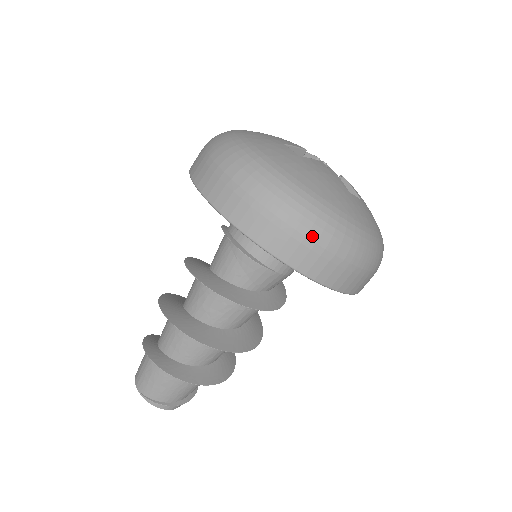
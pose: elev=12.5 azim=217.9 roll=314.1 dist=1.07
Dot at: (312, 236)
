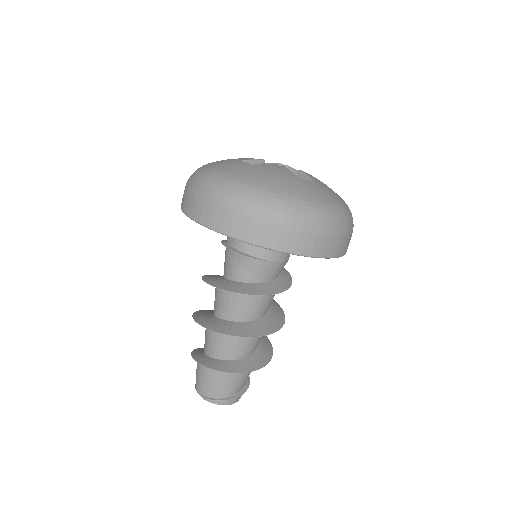
Dot at: (268, 217)
